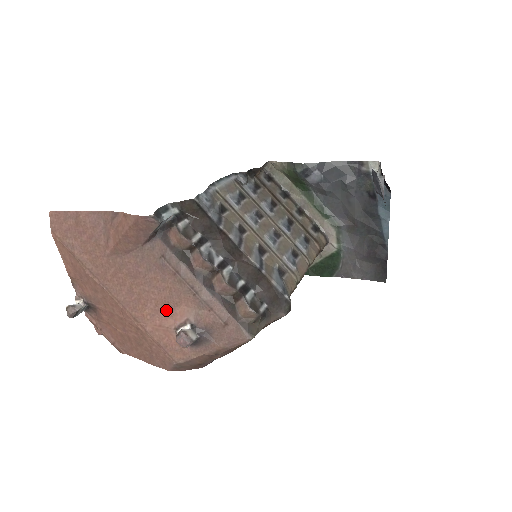
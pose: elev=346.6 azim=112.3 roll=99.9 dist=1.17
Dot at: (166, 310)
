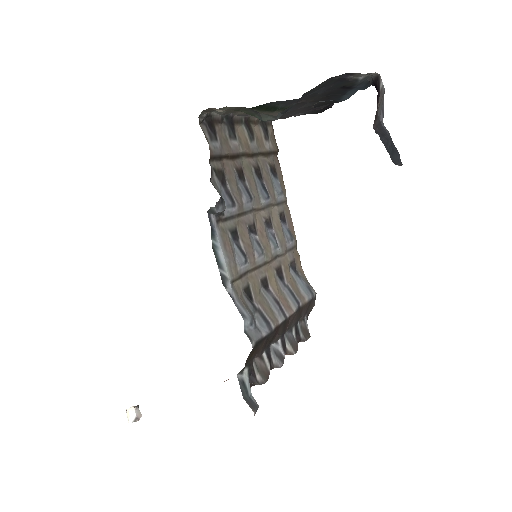
Dot at: occluded
